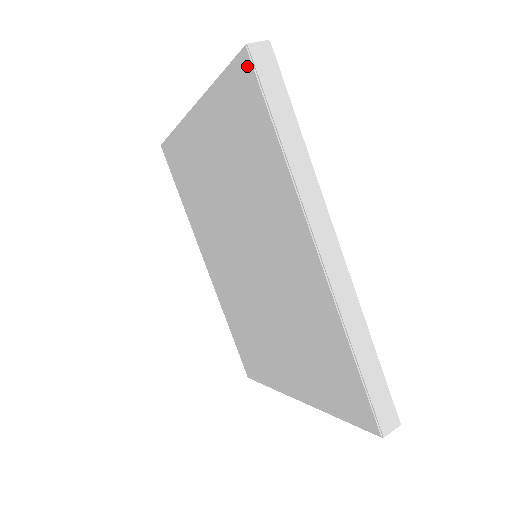
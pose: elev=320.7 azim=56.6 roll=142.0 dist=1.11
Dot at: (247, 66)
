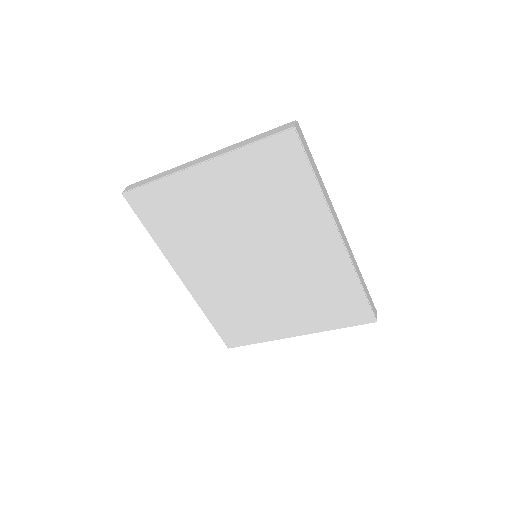
Dot at: (293, 139)
